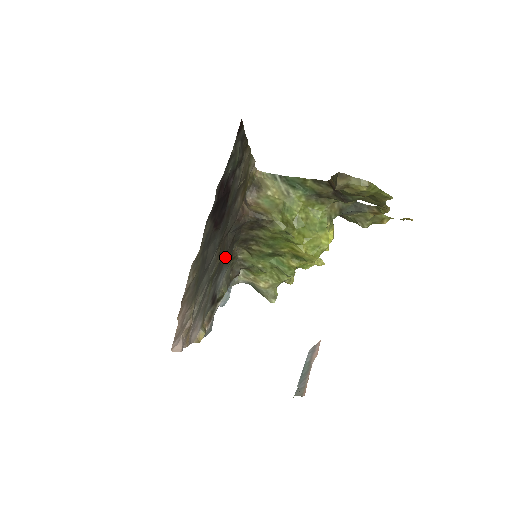
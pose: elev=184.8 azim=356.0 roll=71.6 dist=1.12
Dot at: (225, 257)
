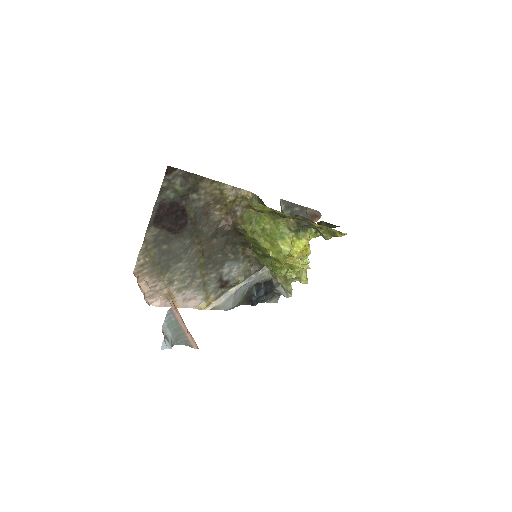
Dot at: (224, 254)
